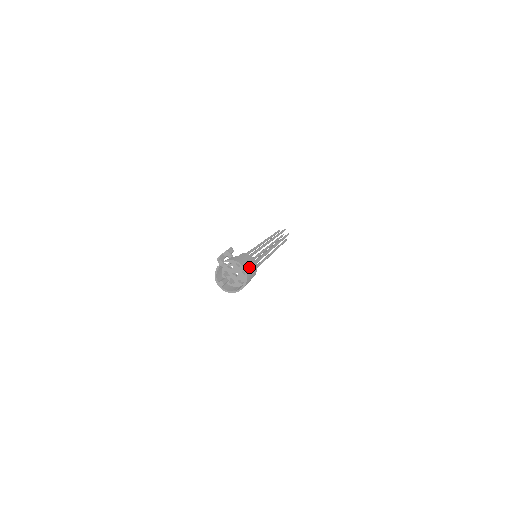
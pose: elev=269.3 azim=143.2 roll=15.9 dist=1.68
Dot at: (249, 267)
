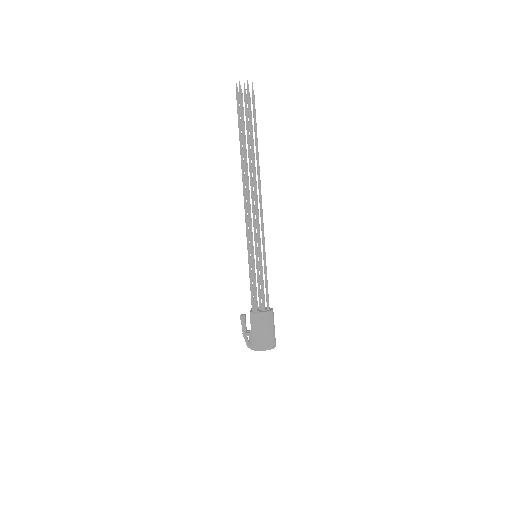
Dot at: (264, 338)
